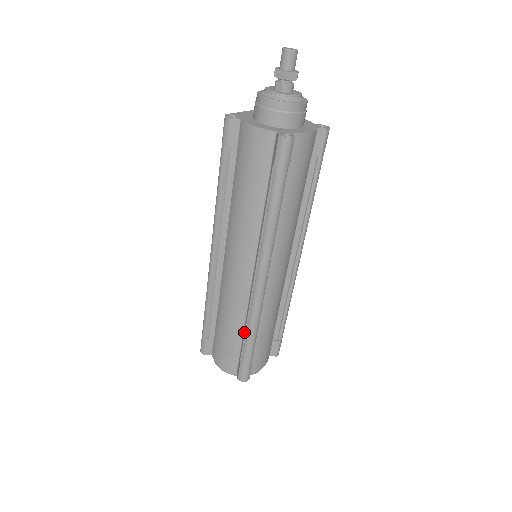
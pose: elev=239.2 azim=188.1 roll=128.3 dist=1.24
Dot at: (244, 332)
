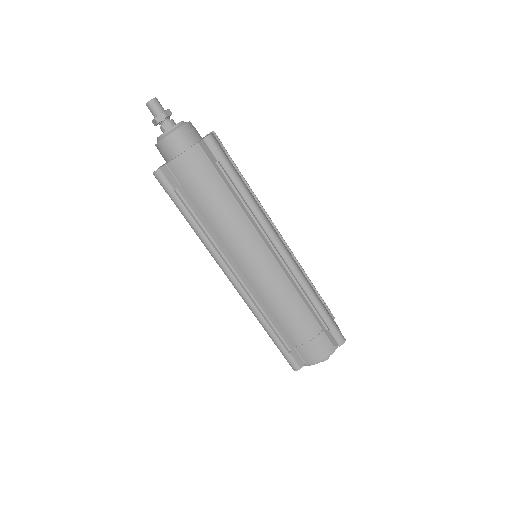
Dot at: (308, 305)
